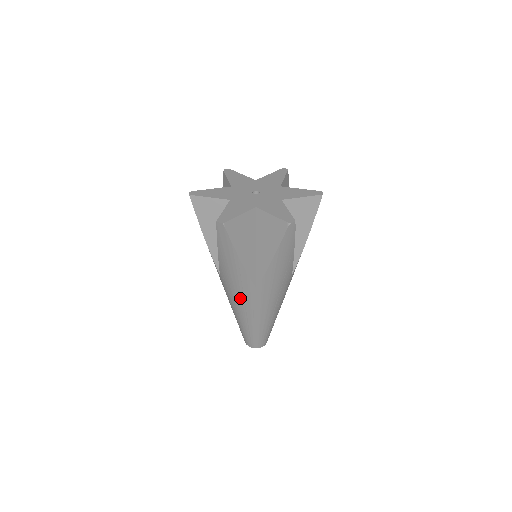
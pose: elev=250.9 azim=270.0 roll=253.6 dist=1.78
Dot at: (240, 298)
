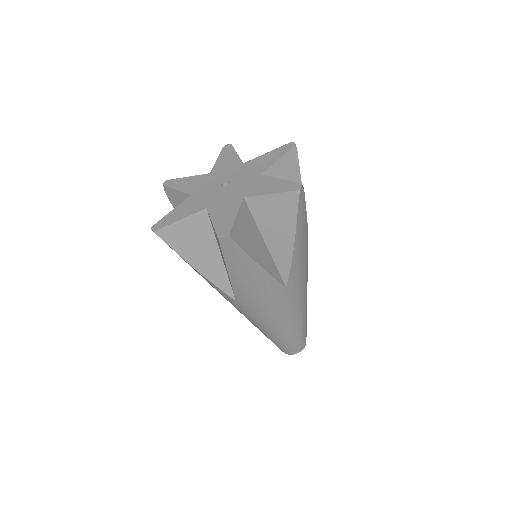
Dot at: (271, 310)
